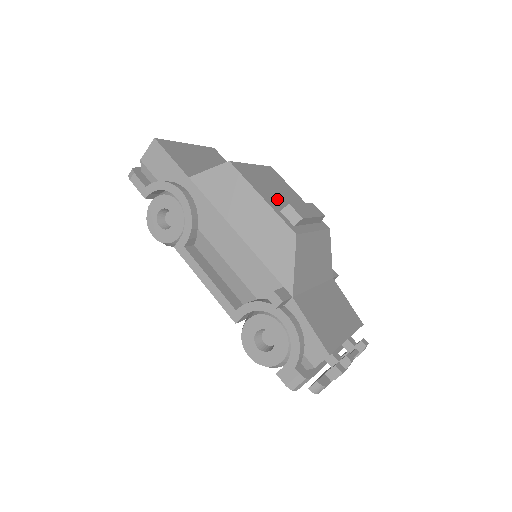
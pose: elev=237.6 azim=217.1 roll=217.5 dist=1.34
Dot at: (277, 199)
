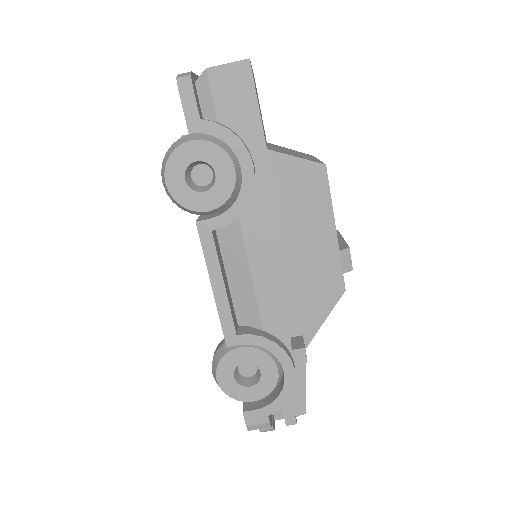
Dot at: occluded
